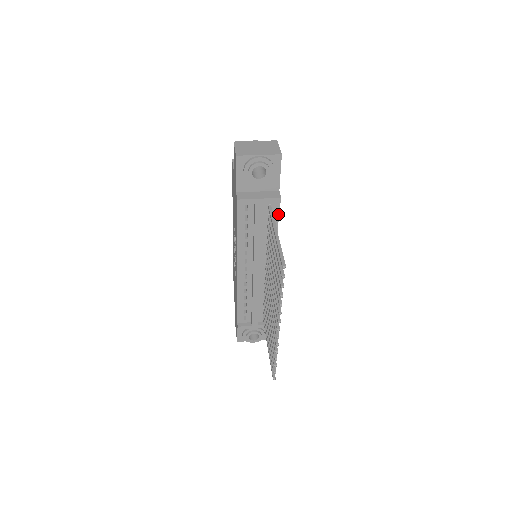
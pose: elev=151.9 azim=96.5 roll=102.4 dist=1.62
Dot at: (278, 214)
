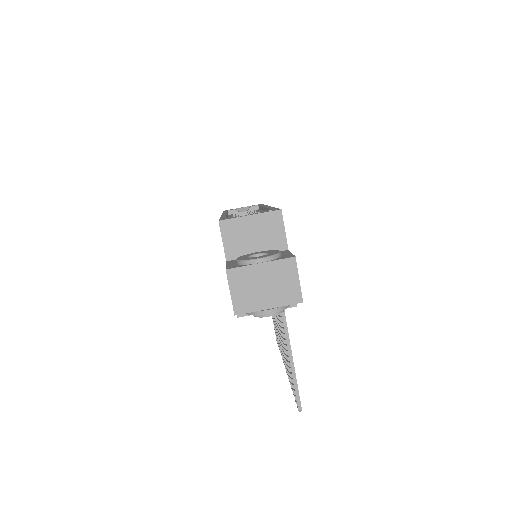
Dot at: occluded
